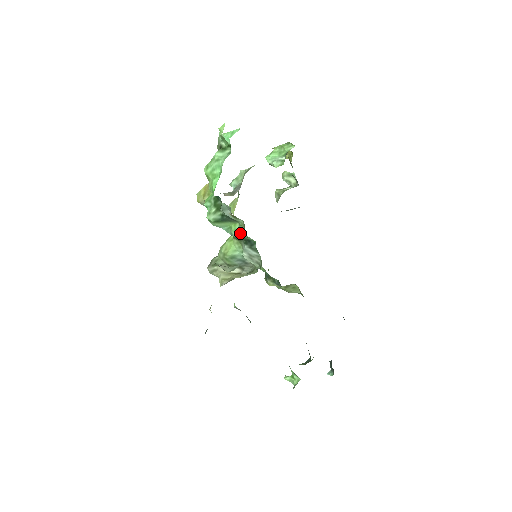
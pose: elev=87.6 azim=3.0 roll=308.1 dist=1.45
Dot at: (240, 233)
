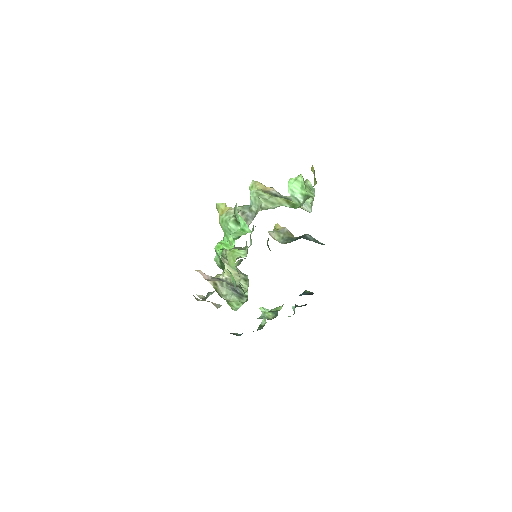
Dot at: (235, 288)
